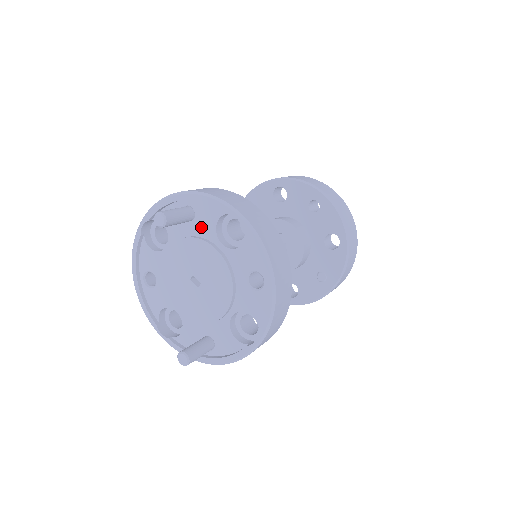
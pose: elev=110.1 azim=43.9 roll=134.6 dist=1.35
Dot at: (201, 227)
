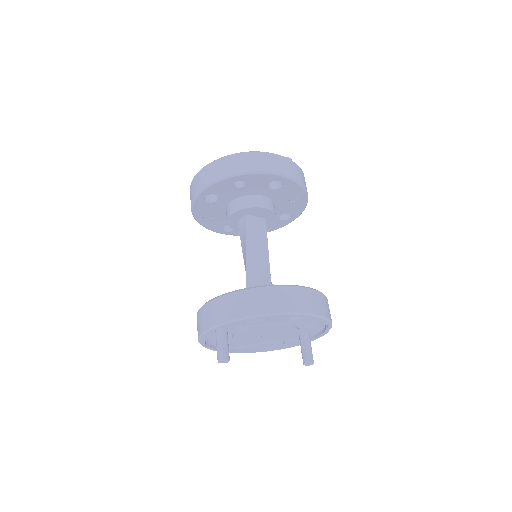
Dot at: (236, 327)
